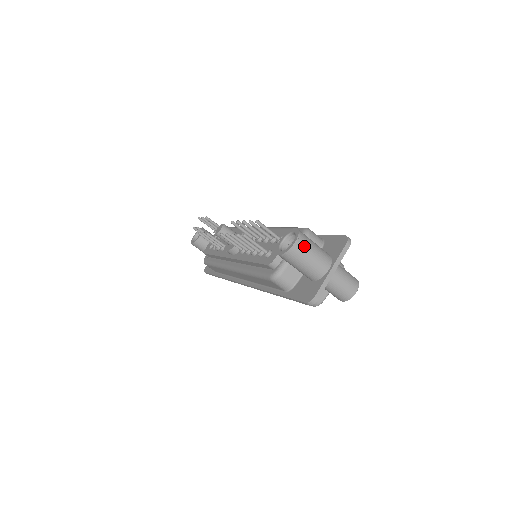
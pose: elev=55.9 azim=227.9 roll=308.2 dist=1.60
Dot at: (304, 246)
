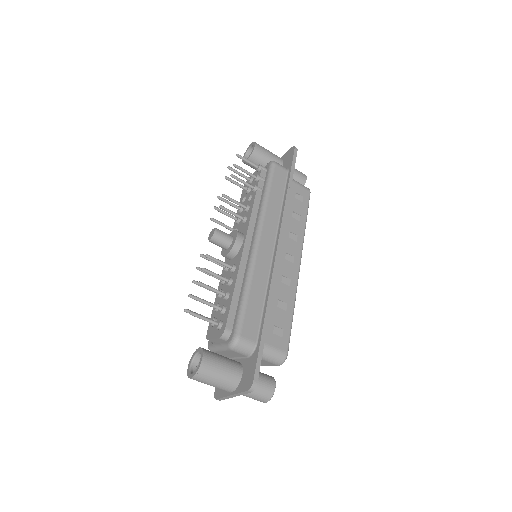
Dot at: (201, 381)
